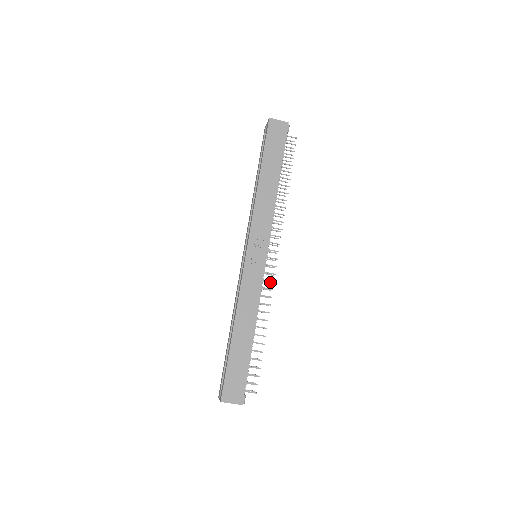
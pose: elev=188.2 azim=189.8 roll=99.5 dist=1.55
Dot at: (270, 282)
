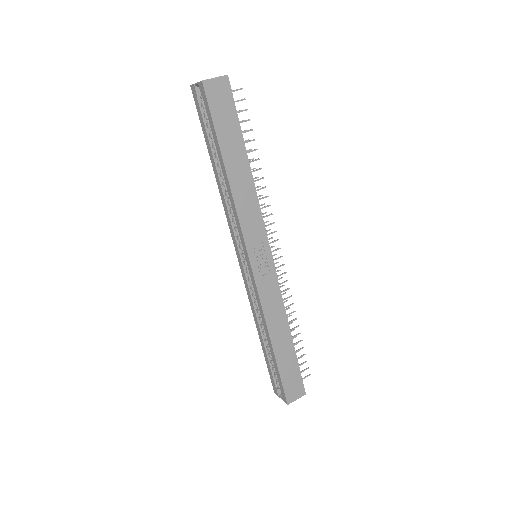
Dot at: (278, 271)
